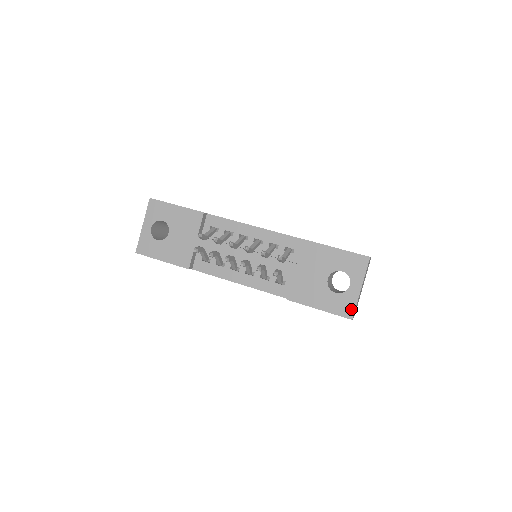
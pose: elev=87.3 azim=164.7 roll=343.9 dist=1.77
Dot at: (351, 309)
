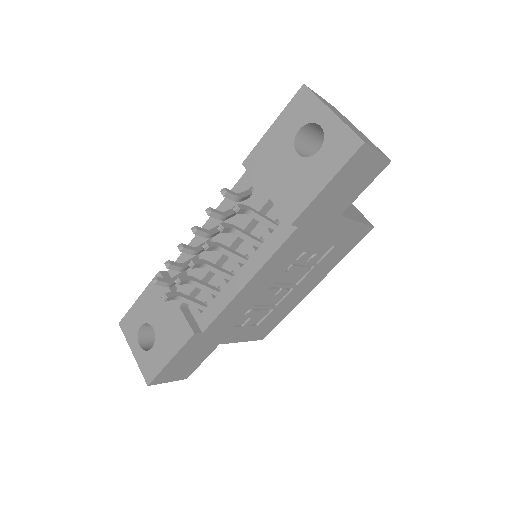
Dot at: (350, 137)
